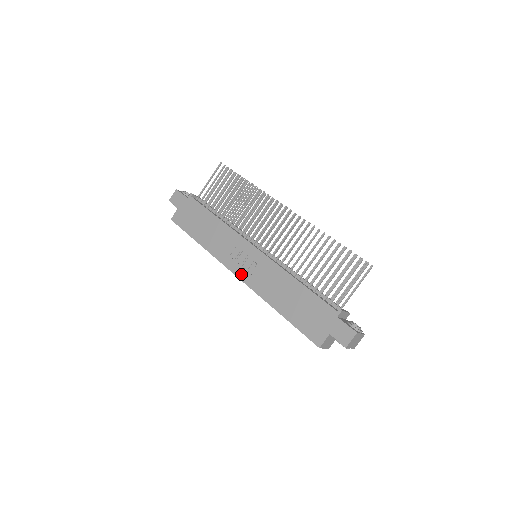
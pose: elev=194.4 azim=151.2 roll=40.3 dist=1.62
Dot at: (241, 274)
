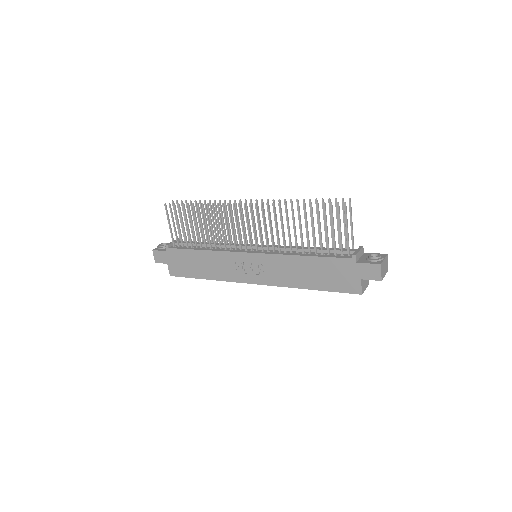
Dot at: (257, 280)
